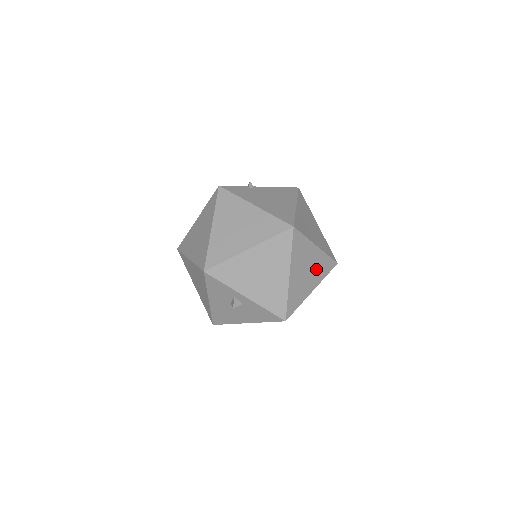
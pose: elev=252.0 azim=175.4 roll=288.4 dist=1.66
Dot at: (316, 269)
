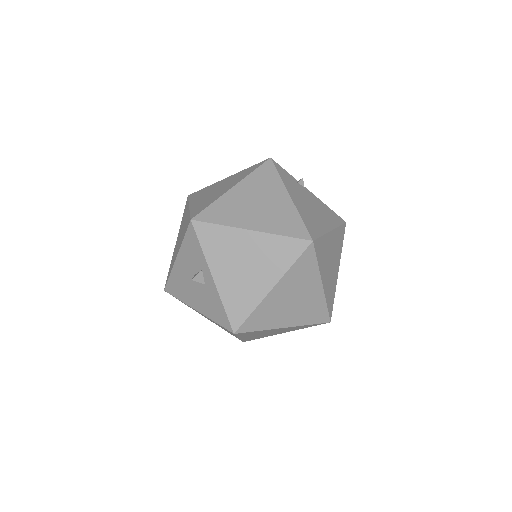
Dot at: (304, 308)
